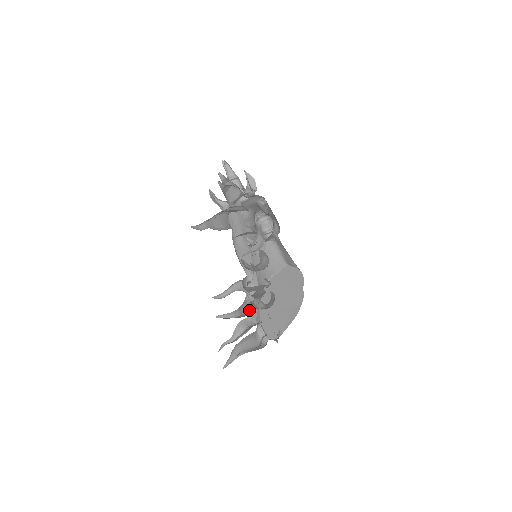
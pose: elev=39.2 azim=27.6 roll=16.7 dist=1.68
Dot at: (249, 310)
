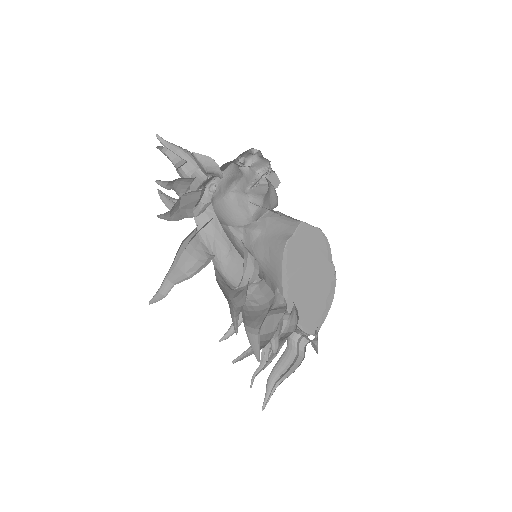
Dot at: occluded
